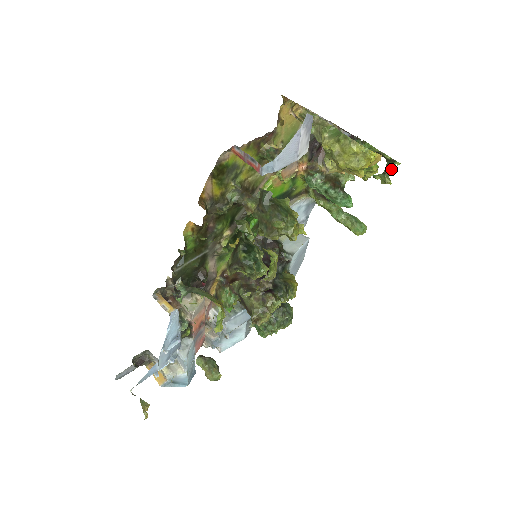
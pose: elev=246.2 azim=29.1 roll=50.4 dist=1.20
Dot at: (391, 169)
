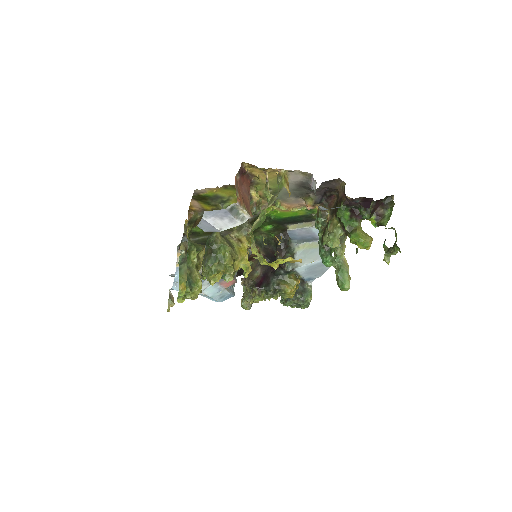
Dot at: (392, 251)
